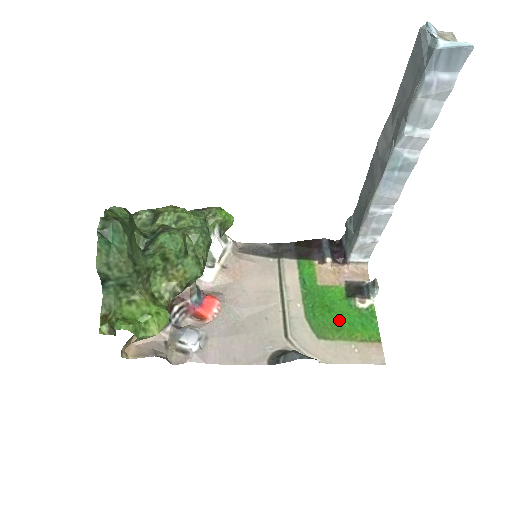
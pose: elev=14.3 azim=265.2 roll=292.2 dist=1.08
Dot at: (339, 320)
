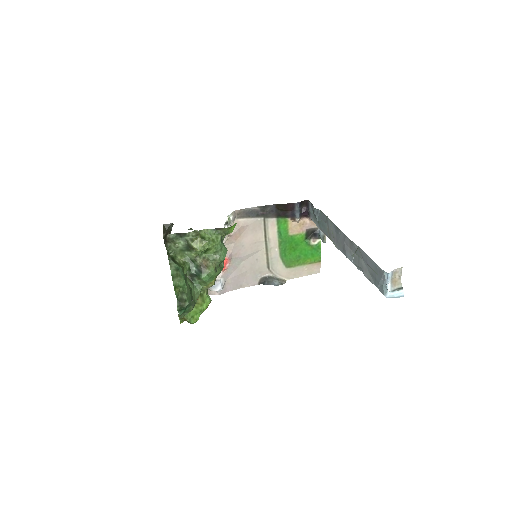
Dot at: (299, 255)
